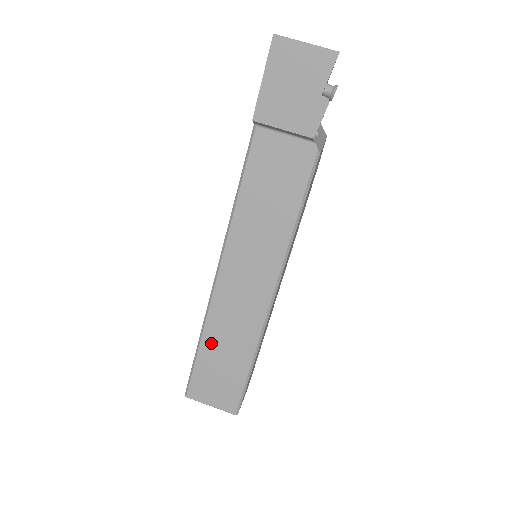
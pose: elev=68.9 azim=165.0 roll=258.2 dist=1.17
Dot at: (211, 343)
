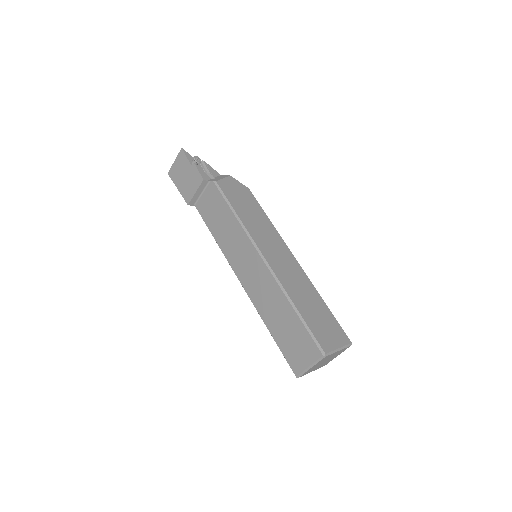
Dot at: (271, 323)
